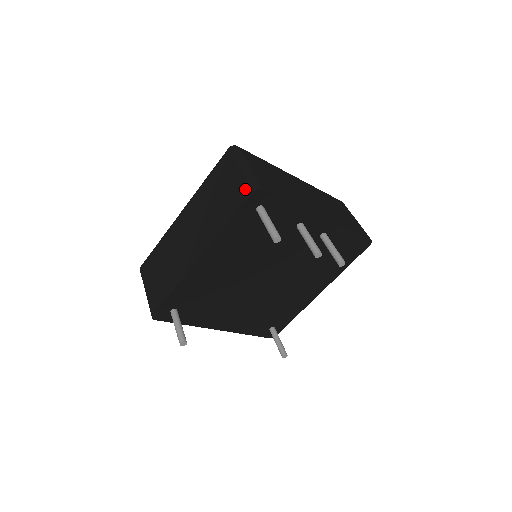
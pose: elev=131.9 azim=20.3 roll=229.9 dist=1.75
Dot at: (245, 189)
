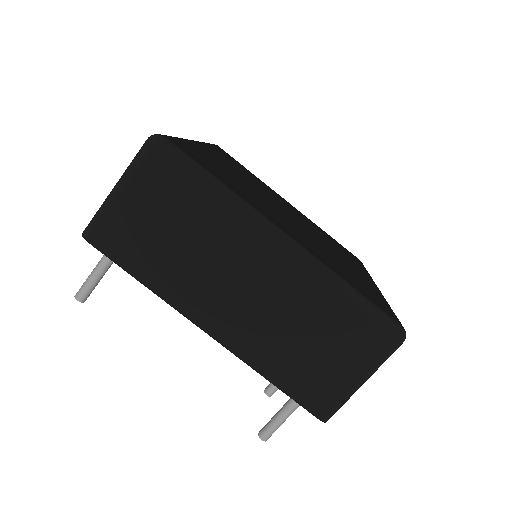
Dot at: (324, 403)
